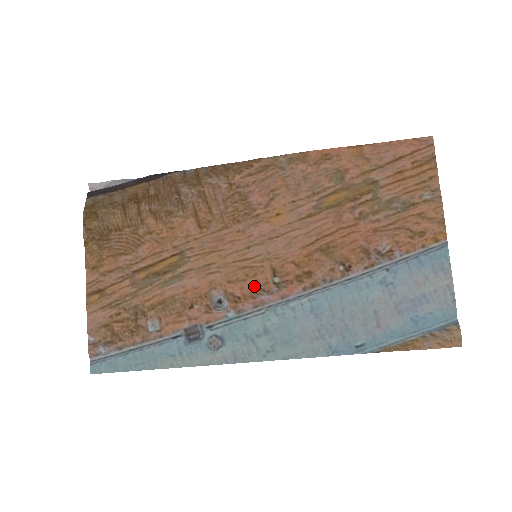
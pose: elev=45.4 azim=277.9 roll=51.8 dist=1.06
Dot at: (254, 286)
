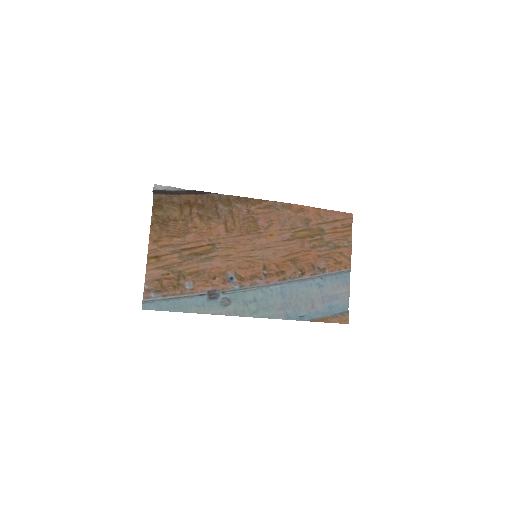
Dot at: (252, 273)
